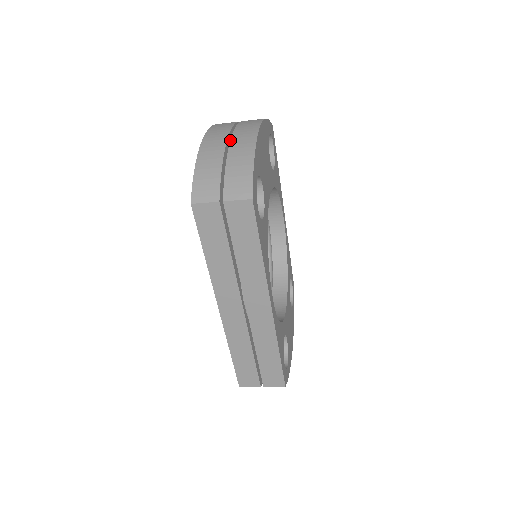
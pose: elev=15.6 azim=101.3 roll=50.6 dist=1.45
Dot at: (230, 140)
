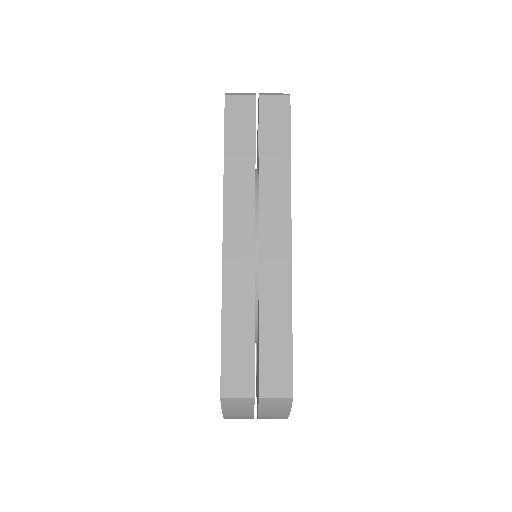
Dot at: occluded
